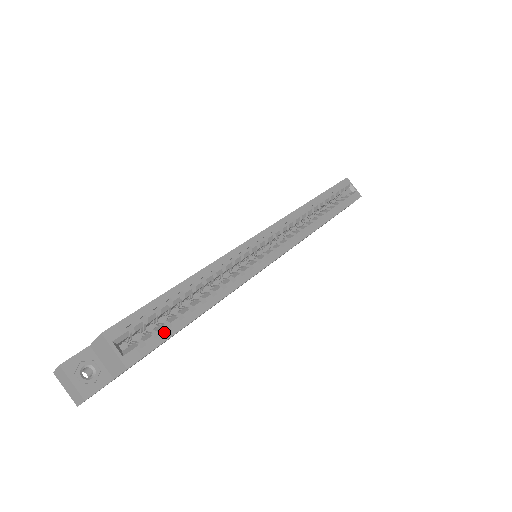
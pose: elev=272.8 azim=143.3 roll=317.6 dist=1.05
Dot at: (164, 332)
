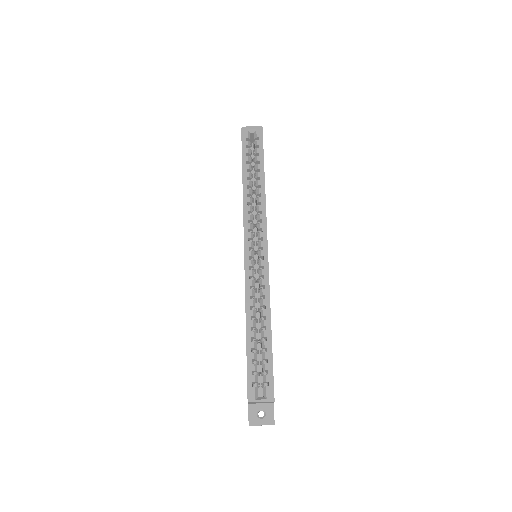
Dot at: (268, 367)
